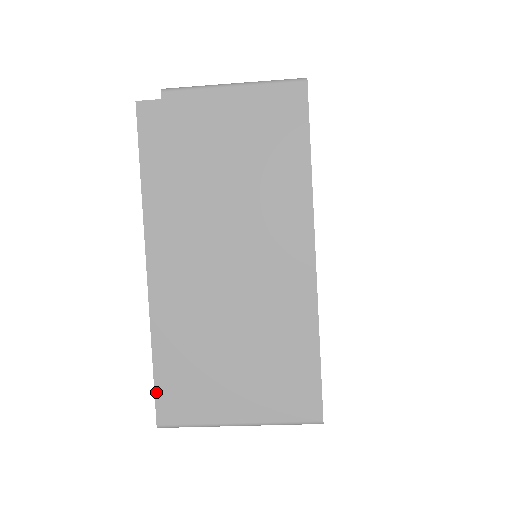
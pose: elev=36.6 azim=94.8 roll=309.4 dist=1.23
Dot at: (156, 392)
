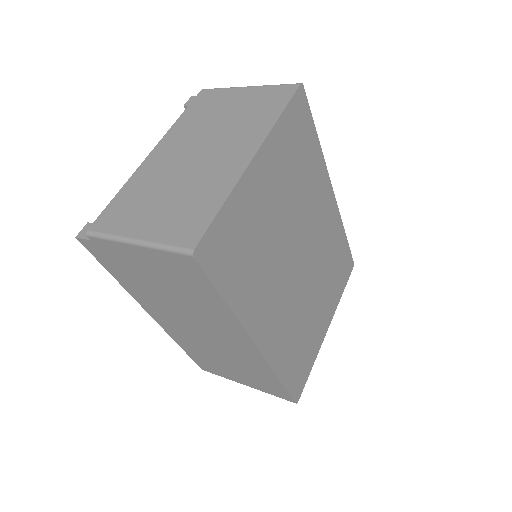
Dot at: (194, 360)
